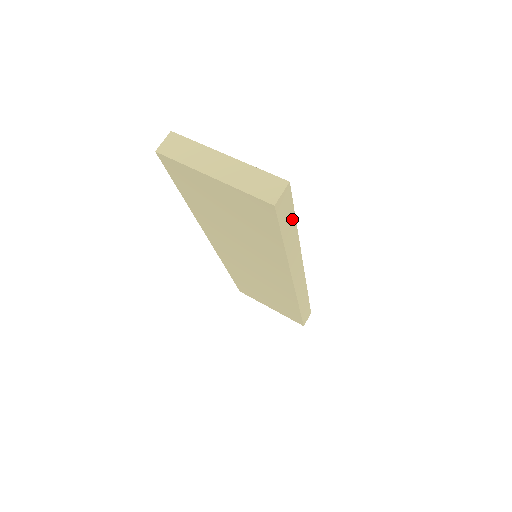
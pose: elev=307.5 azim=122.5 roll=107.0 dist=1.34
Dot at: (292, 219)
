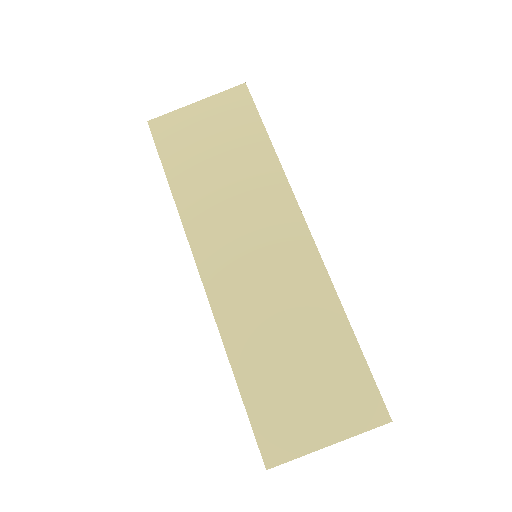
Dot at: (365, 362)
